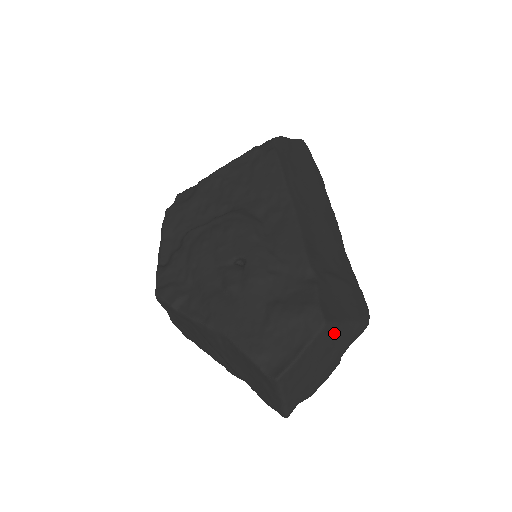
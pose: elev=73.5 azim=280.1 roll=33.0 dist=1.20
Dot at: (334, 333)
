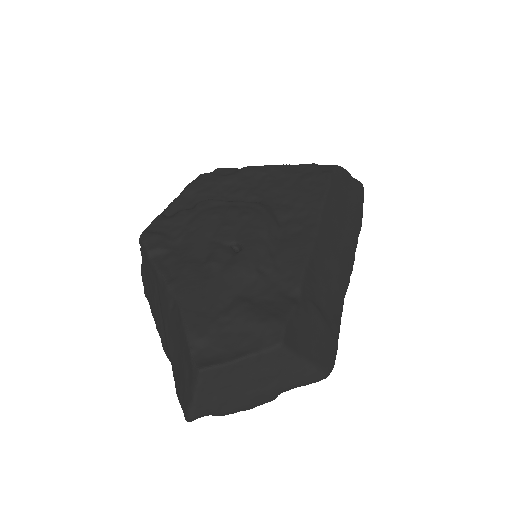
Dot at: (285, 361)
